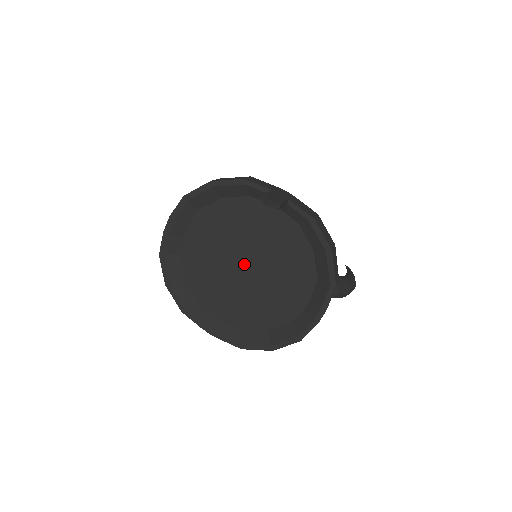
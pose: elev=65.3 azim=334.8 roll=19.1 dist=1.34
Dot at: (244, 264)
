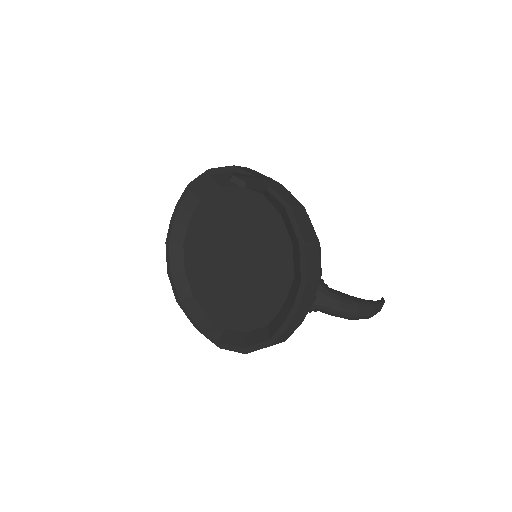
Dot at: (232, 256)
